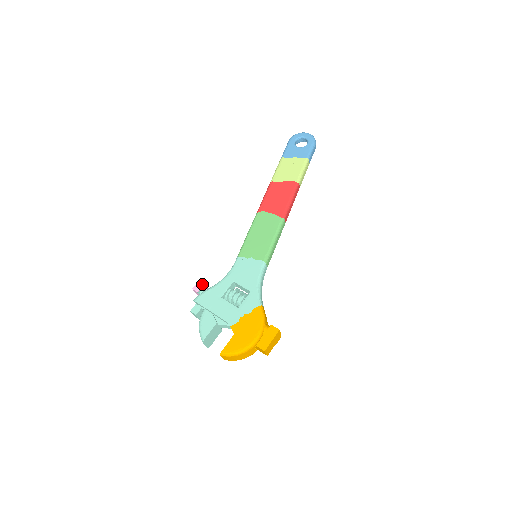
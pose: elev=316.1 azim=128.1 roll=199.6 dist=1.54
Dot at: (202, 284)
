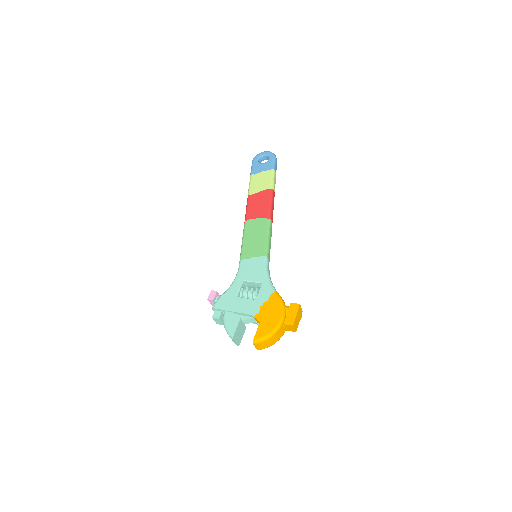
Dot at: (215, 292)
